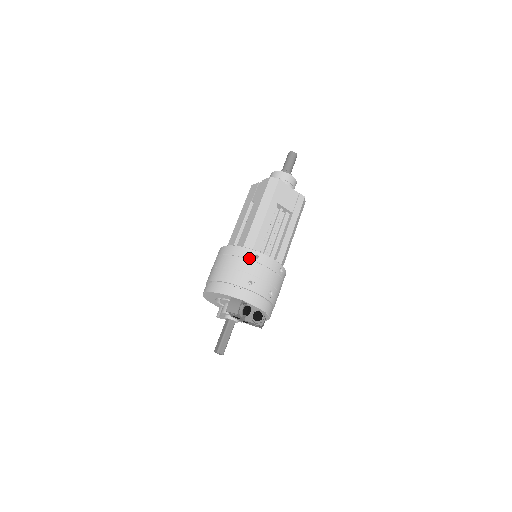
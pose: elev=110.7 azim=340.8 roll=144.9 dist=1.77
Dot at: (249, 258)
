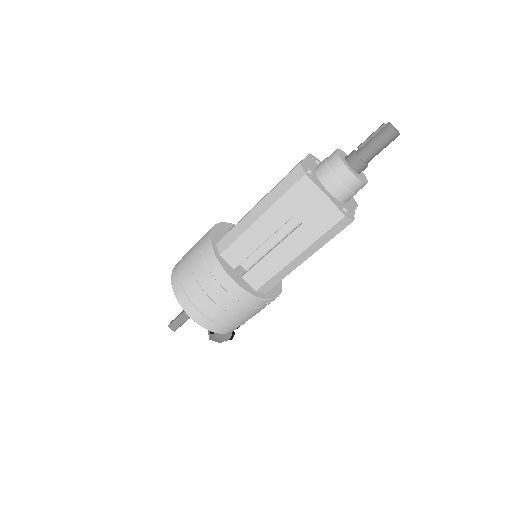
Dot at: (260, 307)
